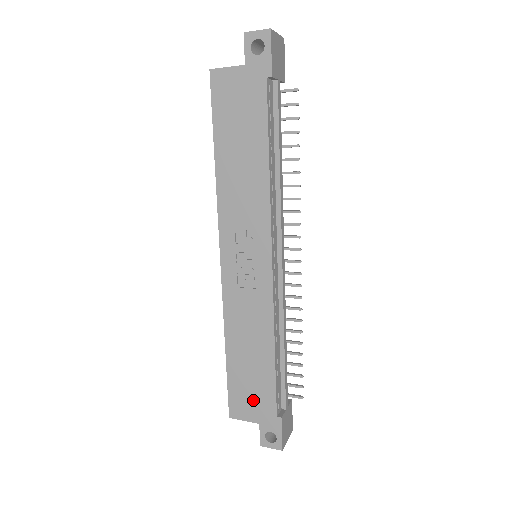
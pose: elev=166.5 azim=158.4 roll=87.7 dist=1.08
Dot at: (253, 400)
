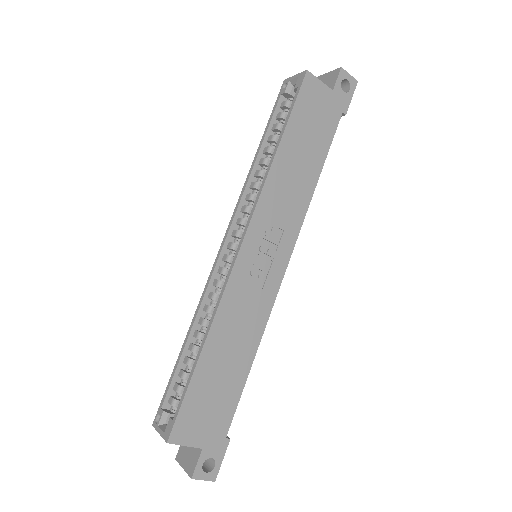
Dot at: (208, 417)
